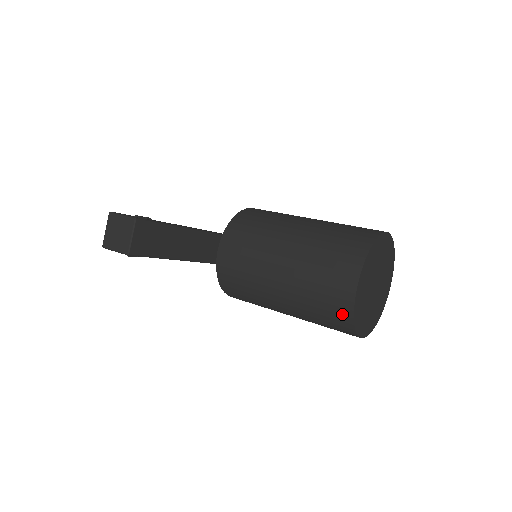
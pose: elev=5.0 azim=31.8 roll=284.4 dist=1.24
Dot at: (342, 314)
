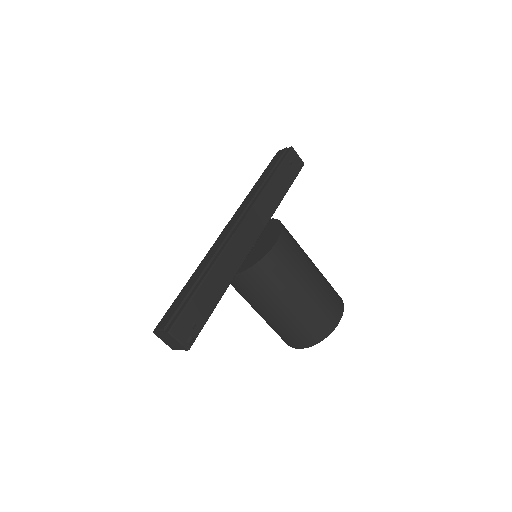
Dot at: occluded
